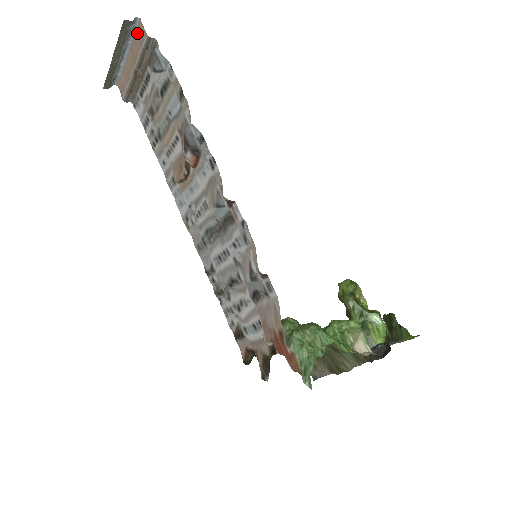
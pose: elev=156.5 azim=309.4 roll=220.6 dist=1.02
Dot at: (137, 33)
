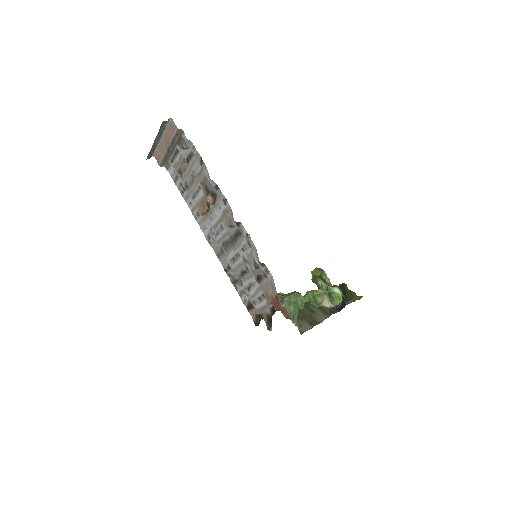
Dot at: (170, 126)
